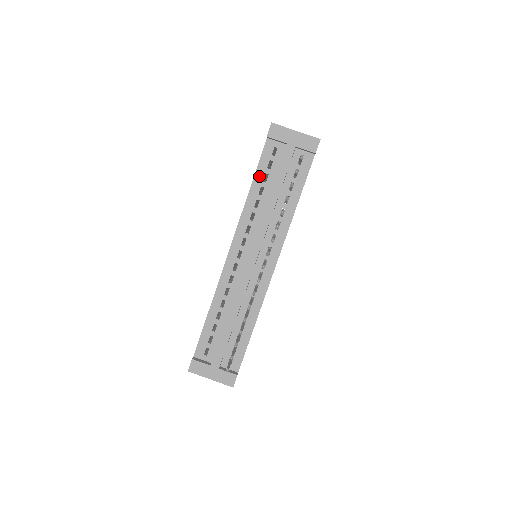
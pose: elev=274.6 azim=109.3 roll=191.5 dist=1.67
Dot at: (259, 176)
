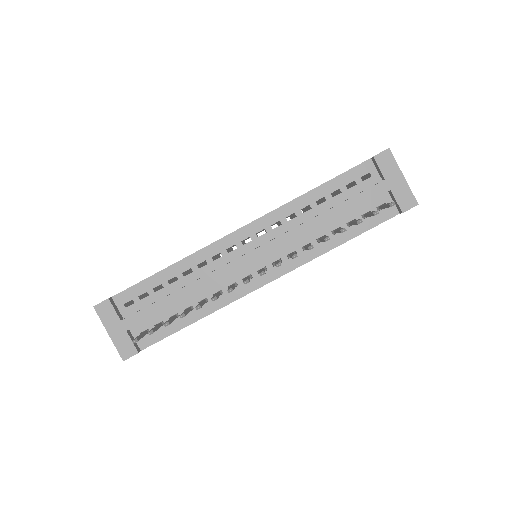
Dot at: (332, 186)
